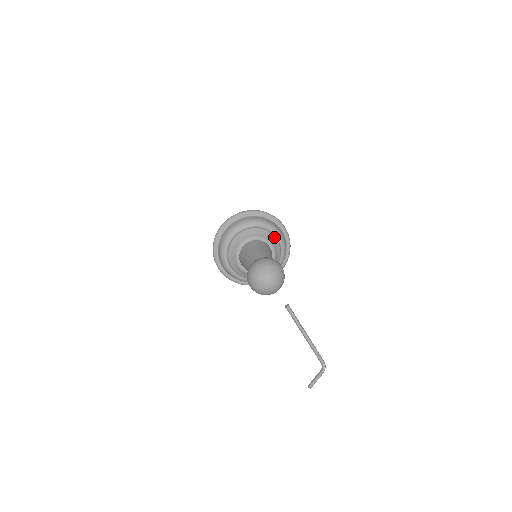
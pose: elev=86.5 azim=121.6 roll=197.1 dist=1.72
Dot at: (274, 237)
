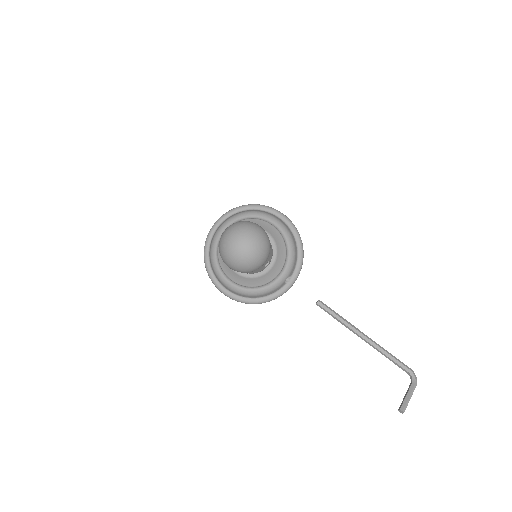
Dot at: (267, 223)
